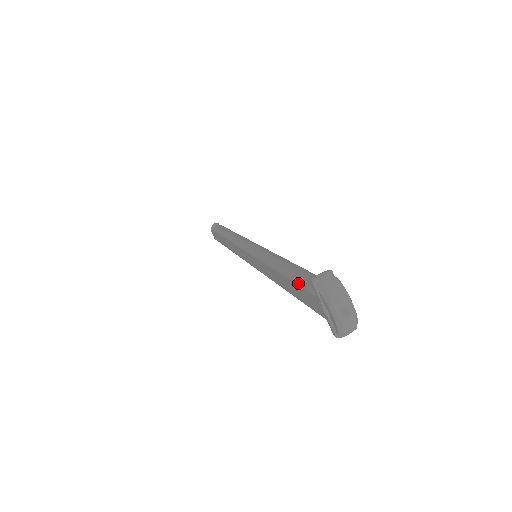
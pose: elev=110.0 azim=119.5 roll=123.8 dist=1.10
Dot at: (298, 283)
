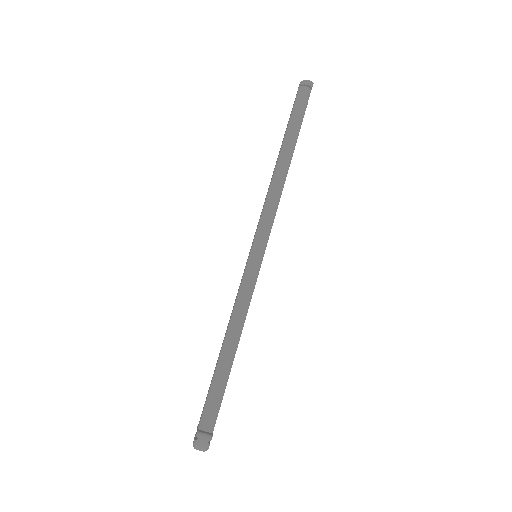
Dot at: (208, 394)
